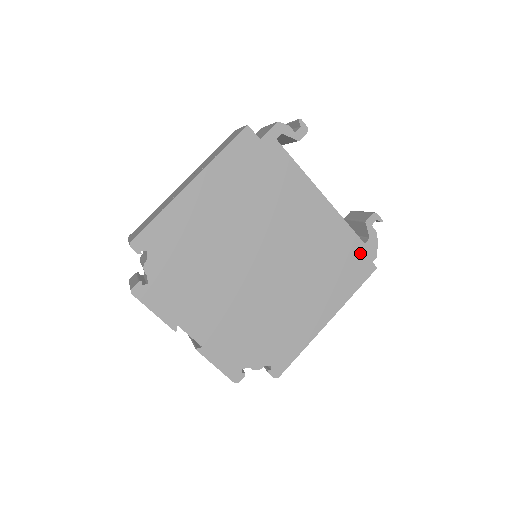
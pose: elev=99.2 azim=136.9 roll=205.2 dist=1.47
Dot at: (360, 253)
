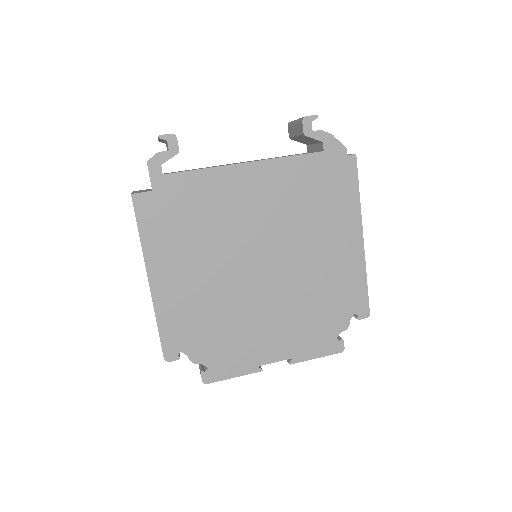
Dot at: (328, 162)
